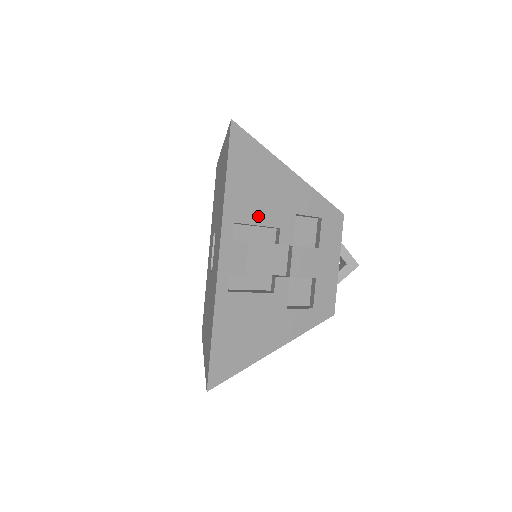
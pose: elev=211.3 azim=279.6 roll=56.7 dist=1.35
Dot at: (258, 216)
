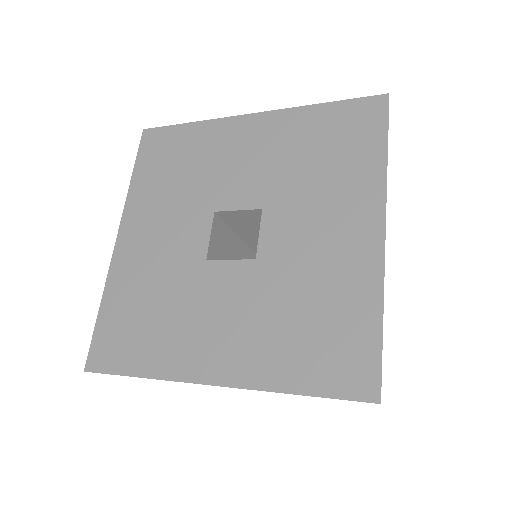
Dot at: occluded
